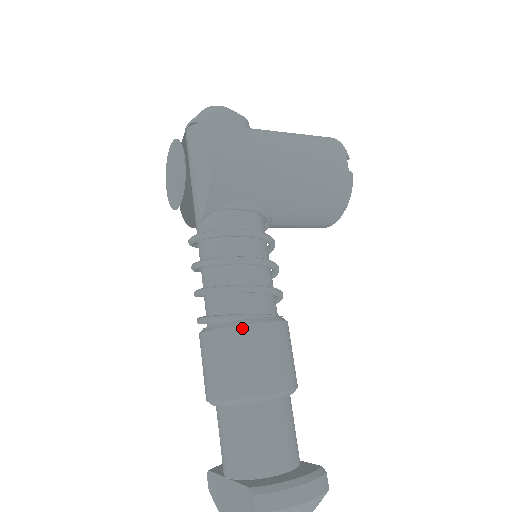
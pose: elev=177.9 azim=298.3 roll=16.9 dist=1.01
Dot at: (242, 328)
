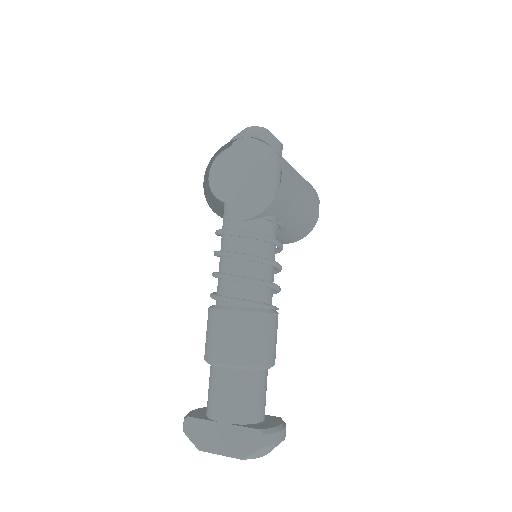
Dot at: (266, 315)
